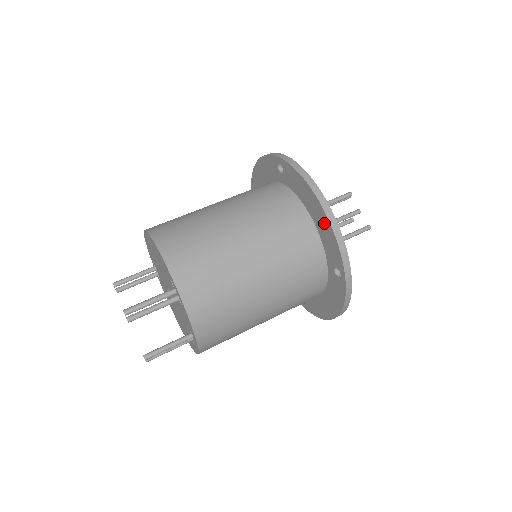
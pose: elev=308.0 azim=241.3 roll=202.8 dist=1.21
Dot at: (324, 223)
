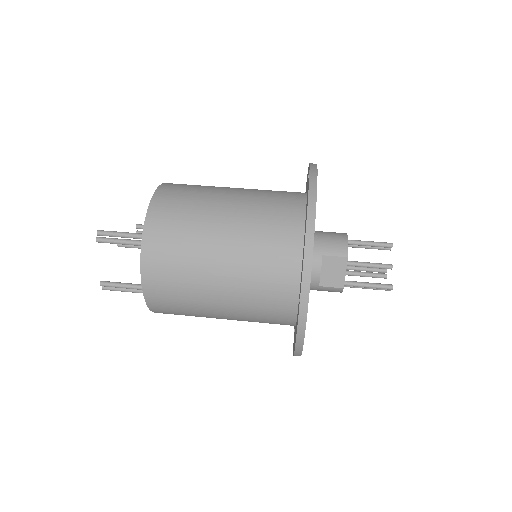
Dot at: occluded
